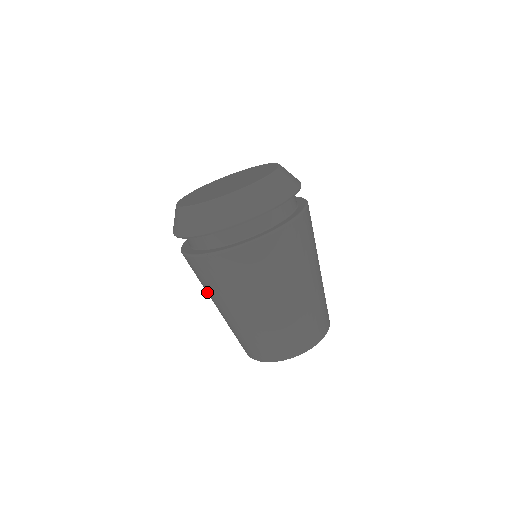
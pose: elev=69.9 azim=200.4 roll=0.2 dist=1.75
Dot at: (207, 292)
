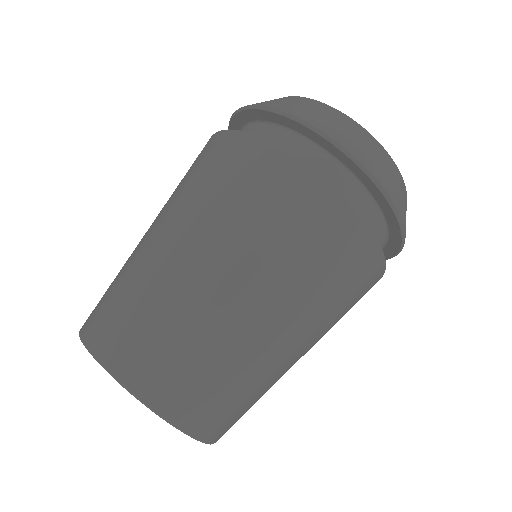
Dot at: occluded
